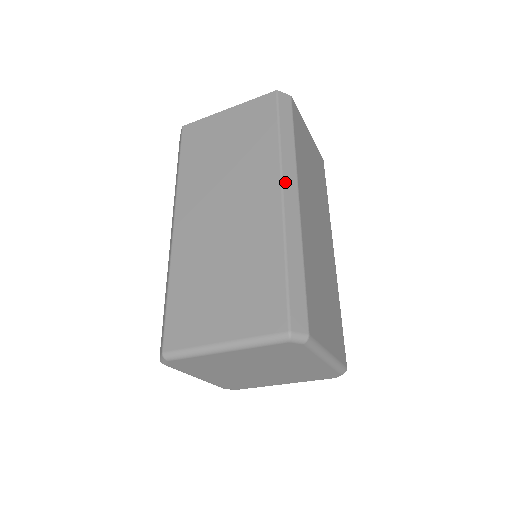
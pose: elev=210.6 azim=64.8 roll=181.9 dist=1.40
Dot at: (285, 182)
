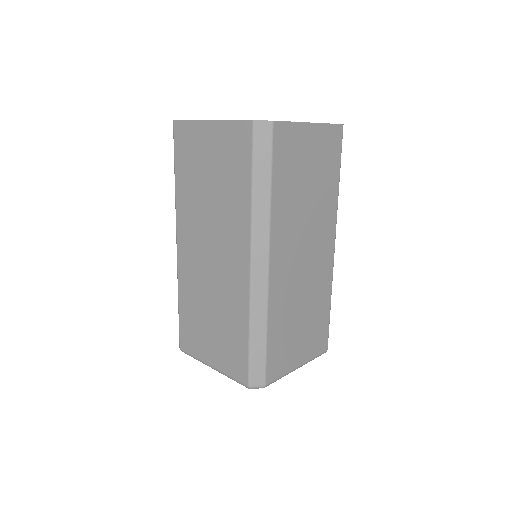
Dot at: (255, 252)
